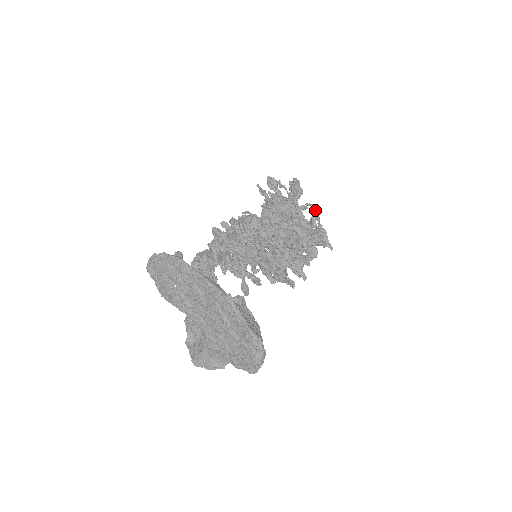
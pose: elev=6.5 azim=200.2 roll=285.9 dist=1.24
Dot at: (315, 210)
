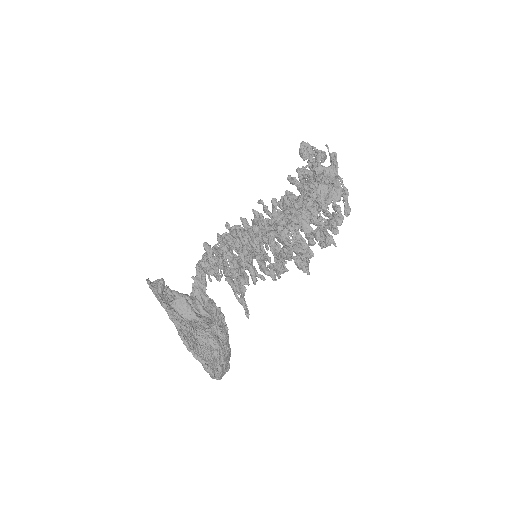
Dot at: (343, 185)
